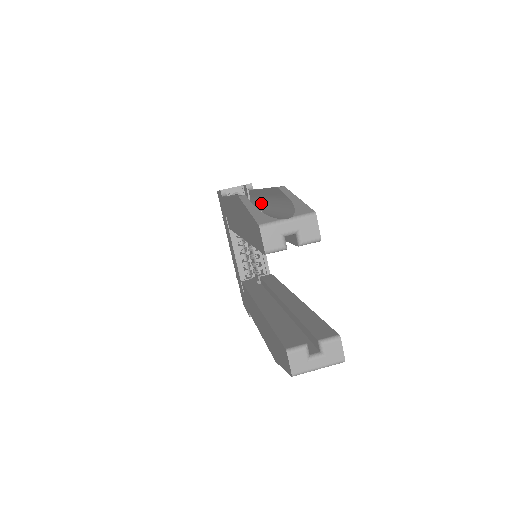
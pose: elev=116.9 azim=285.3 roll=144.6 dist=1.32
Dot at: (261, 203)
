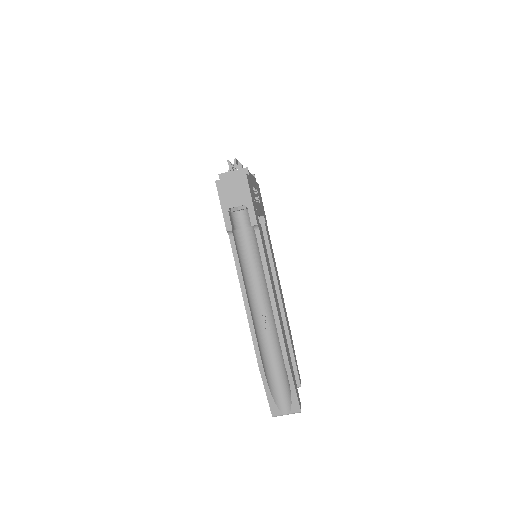
Dot at: (268, 296)
